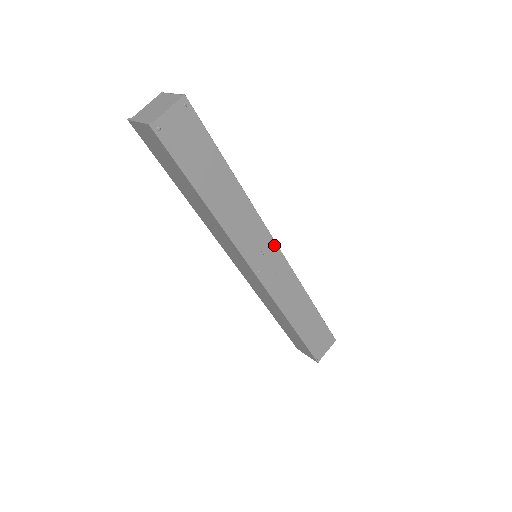
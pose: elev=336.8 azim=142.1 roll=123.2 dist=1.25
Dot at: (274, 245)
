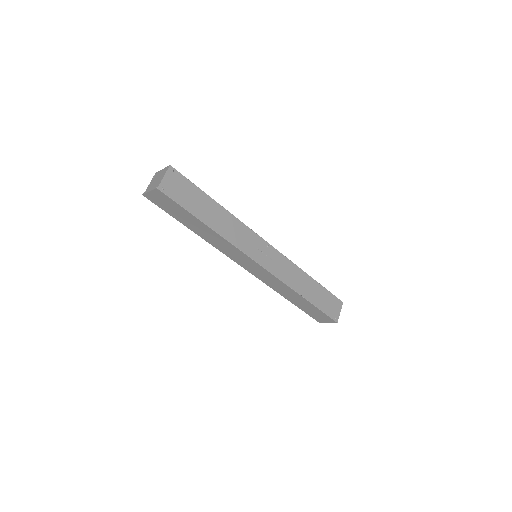
Dot at: (264, 242)
